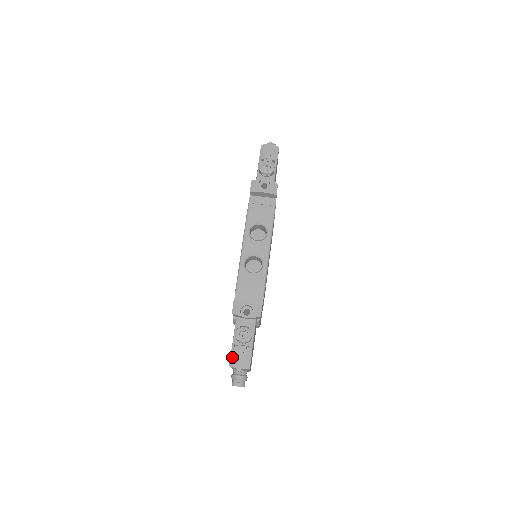
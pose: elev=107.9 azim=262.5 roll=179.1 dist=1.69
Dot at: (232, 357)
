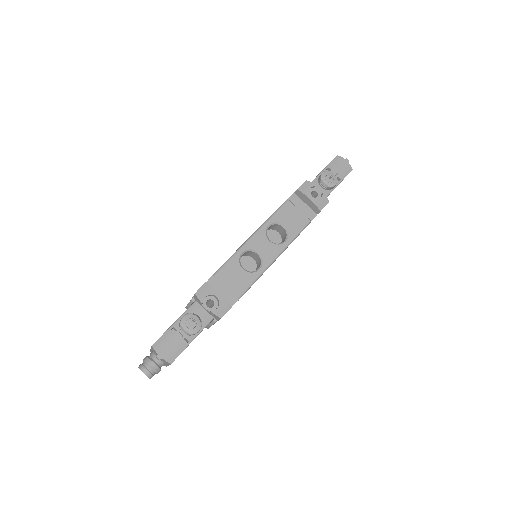
Dot at: (162, 338)
